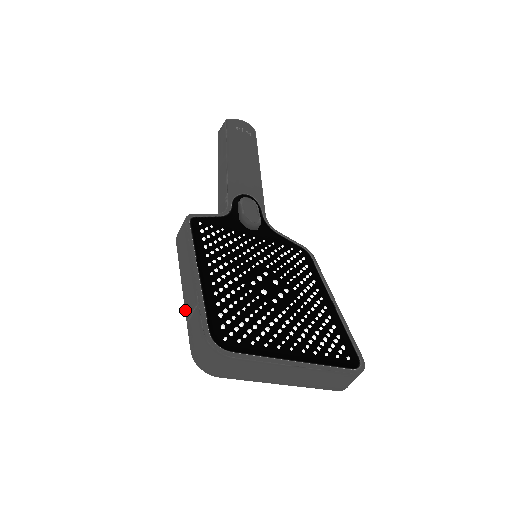
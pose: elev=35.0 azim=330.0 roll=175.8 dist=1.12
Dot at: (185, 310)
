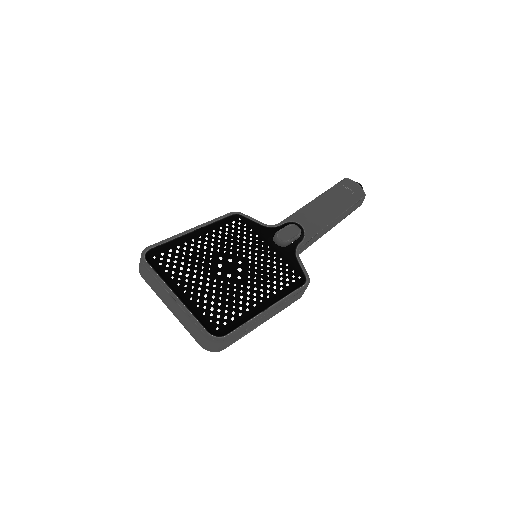
Dot at: occluded
